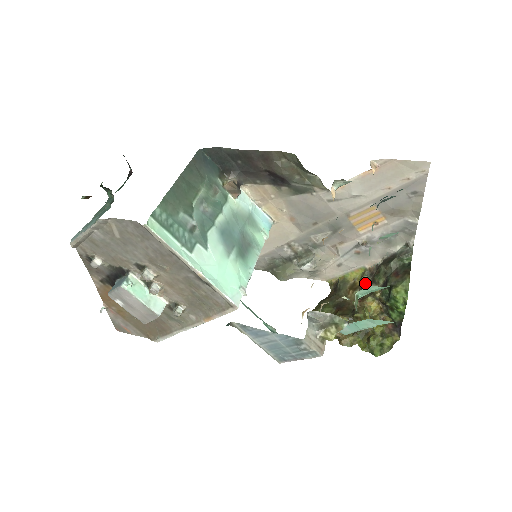
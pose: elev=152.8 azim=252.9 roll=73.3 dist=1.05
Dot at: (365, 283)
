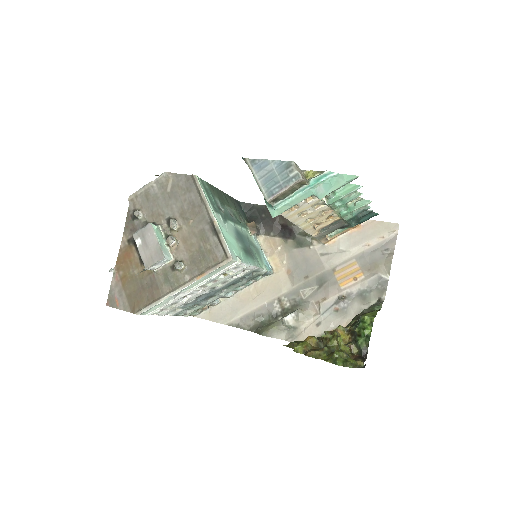
Dot at: occluded
